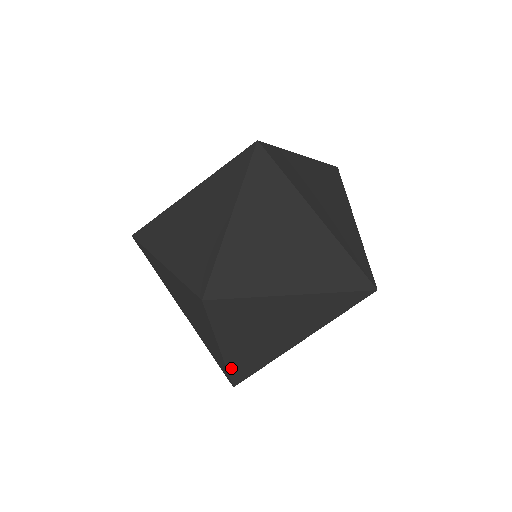
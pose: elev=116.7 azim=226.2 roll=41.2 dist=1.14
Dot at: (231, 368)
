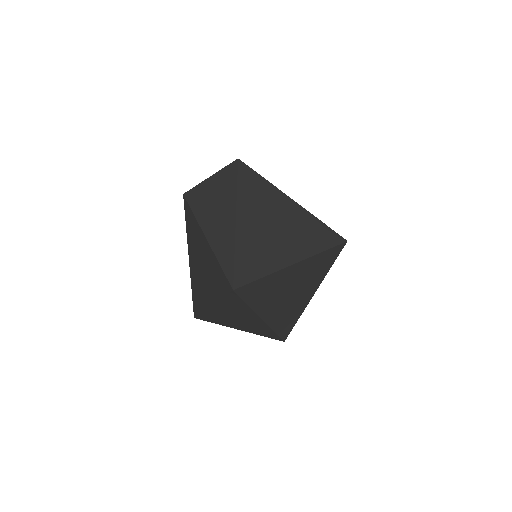
Dot at: occluded
